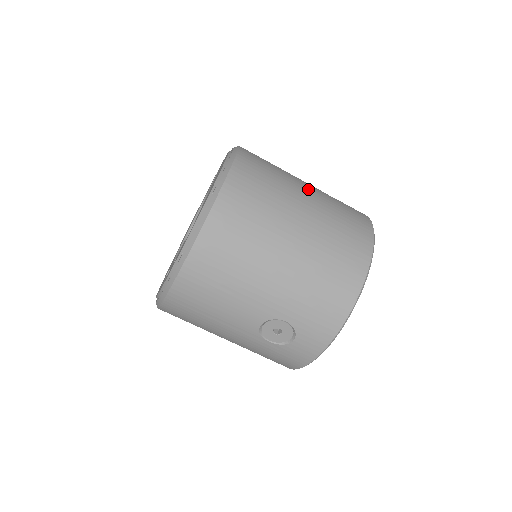
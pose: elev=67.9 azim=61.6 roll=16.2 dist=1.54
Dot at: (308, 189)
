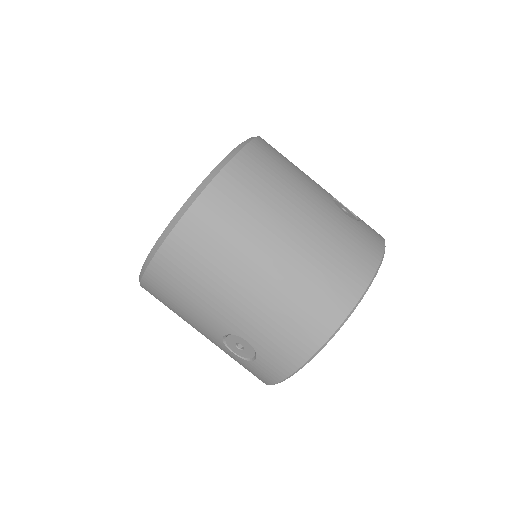
Dot at: (314, 204)
